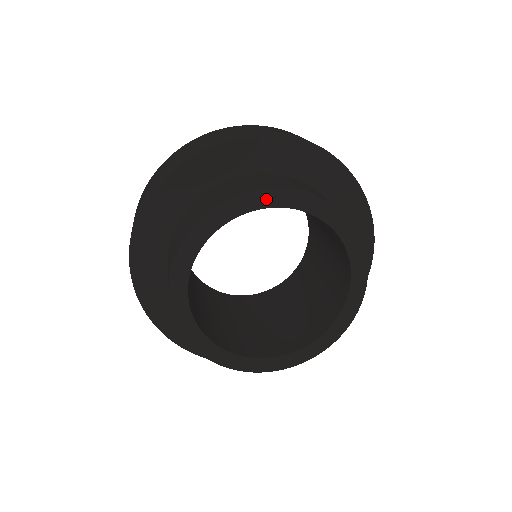
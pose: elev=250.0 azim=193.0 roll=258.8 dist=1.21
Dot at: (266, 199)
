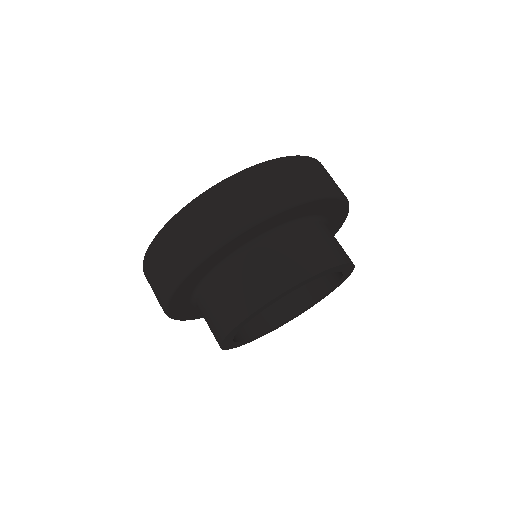
Dot at: (271, 303)
